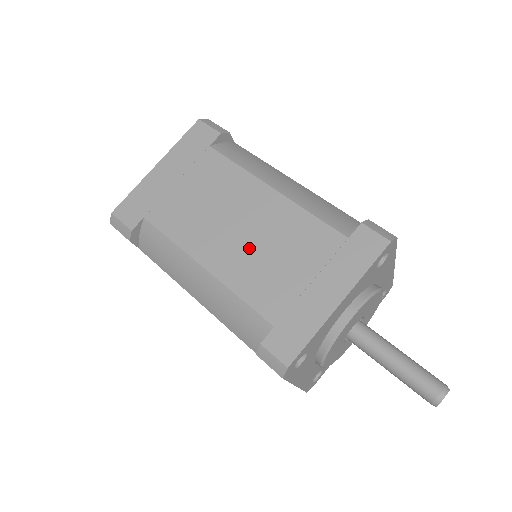
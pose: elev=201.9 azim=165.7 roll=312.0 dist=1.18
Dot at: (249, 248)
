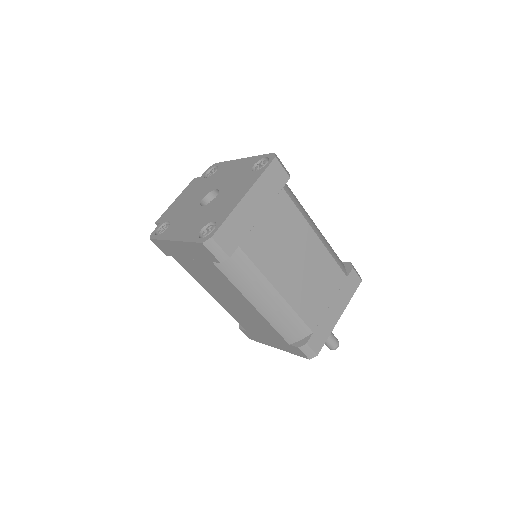
Dot at: (304, 280)
